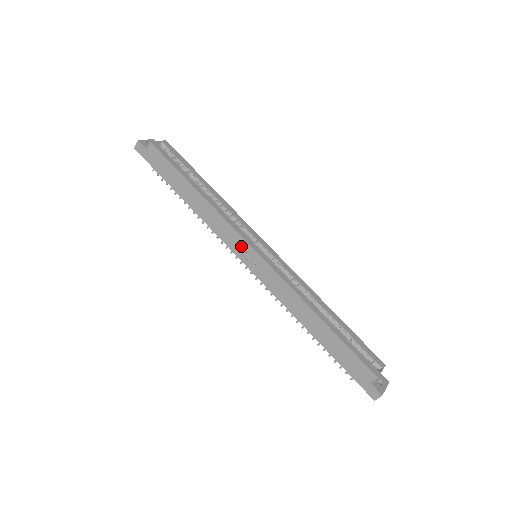
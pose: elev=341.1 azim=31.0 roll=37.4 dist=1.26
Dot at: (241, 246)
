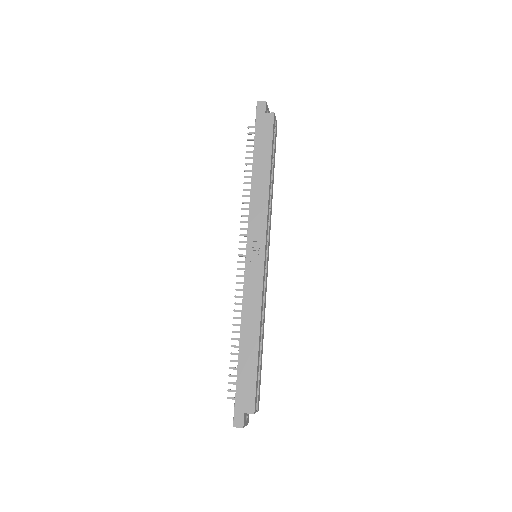
Dot at: (258, 240)
